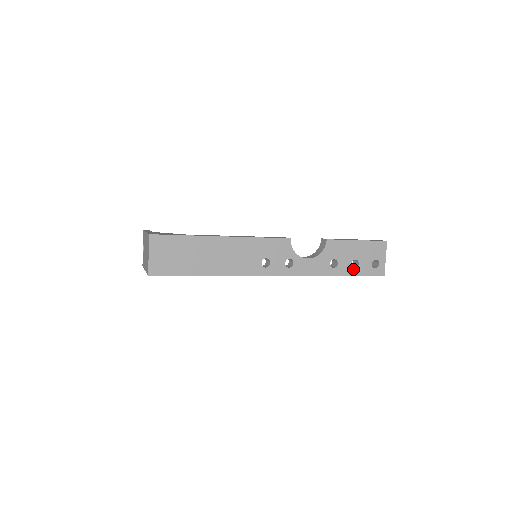
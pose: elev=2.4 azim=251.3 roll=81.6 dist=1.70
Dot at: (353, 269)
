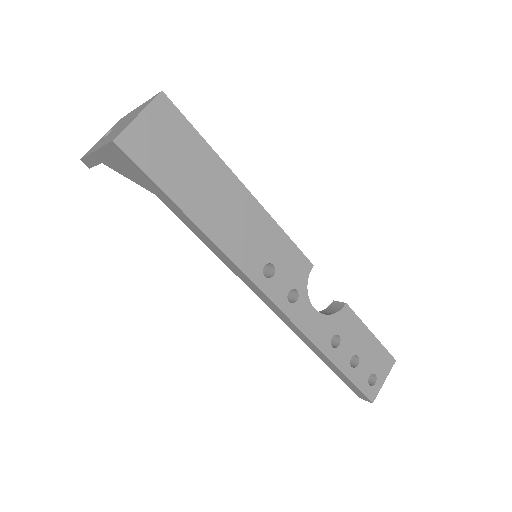
Dot at: (349, 367)
